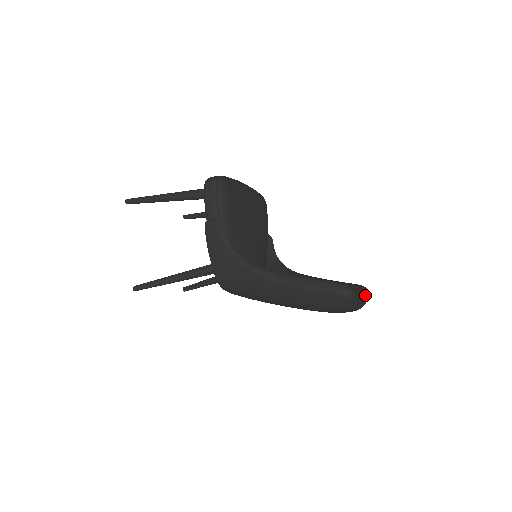
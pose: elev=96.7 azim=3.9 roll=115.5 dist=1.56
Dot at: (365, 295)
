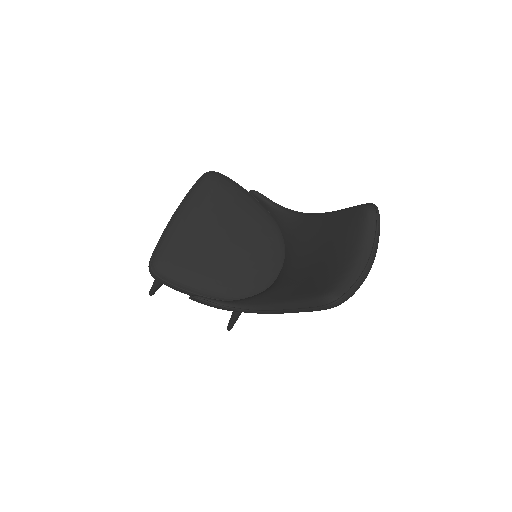
Dot at: (369, 230)
